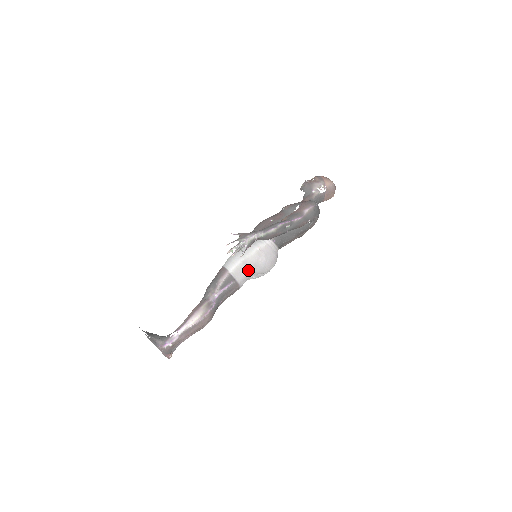
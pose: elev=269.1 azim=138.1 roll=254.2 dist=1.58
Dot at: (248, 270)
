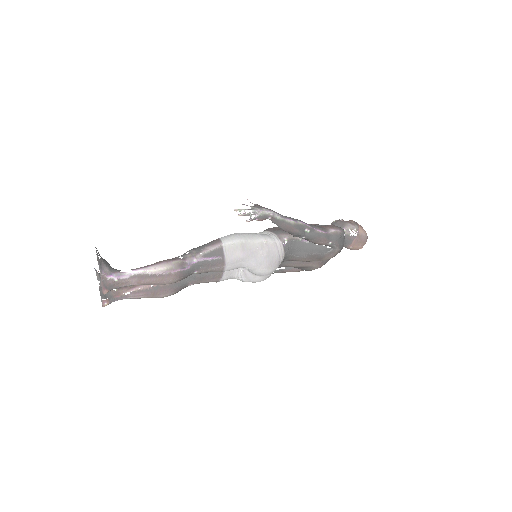
Dot at: (243, 255)
